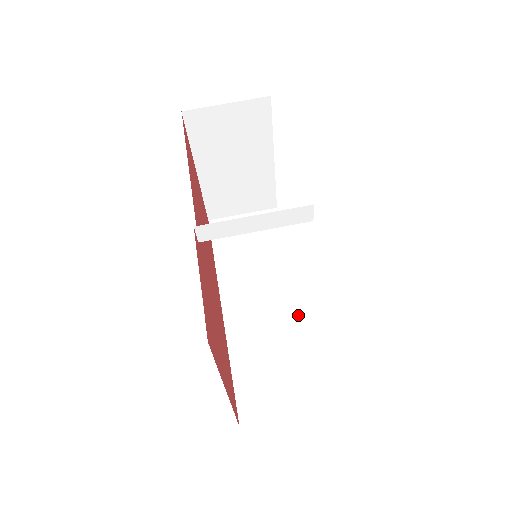
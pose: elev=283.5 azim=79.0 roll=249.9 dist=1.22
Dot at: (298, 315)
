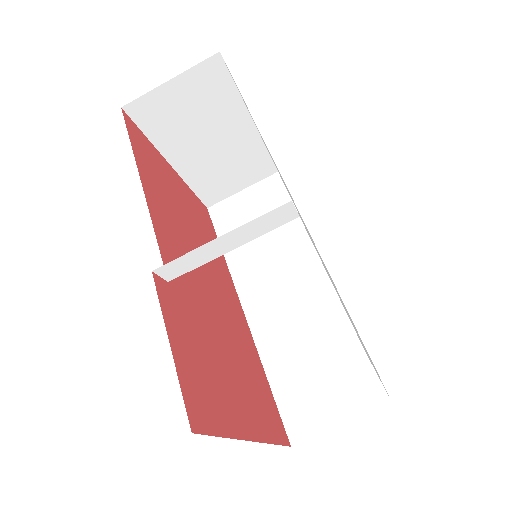
Dot at: (329, 299)
